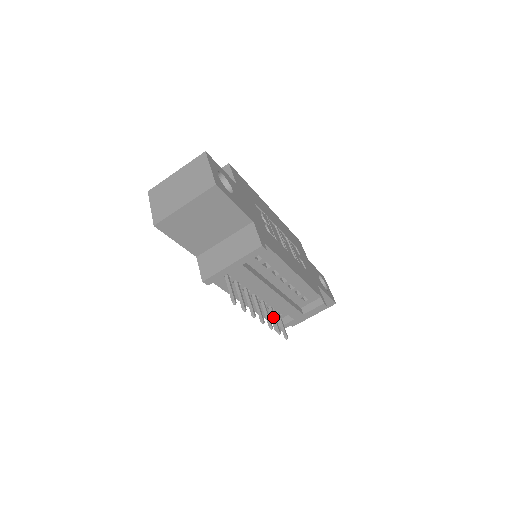
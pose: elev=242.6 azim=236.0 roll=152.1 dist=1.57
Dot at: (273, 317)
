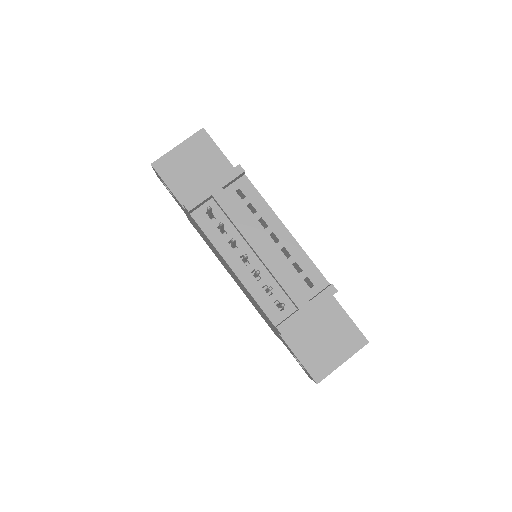
Dot at: occluded
